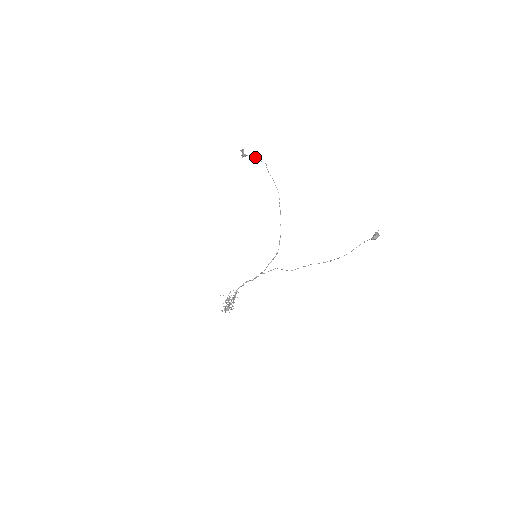
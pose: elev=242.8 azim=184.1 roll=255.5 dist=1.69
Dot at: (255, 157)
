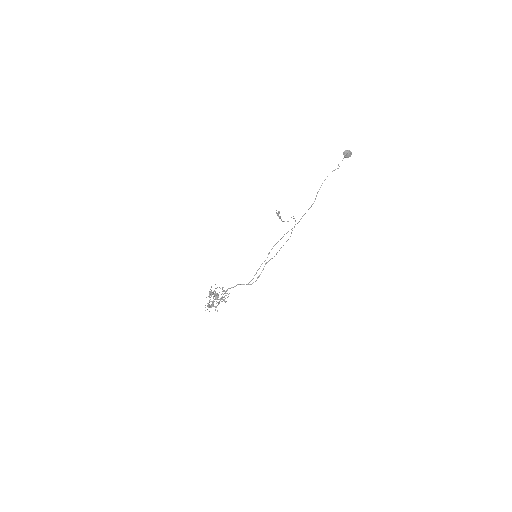
Dot at: occluded
